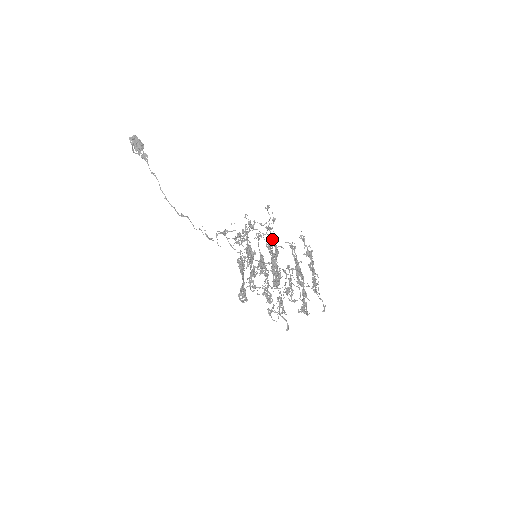
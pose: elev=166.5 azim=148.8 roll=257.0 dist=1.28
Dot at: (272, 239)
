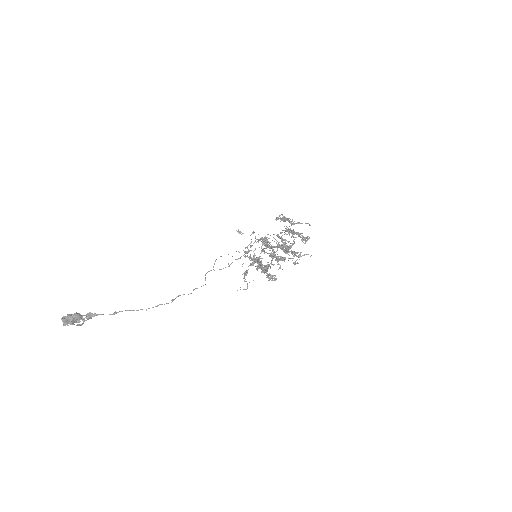
Dot at: (267, 241)
